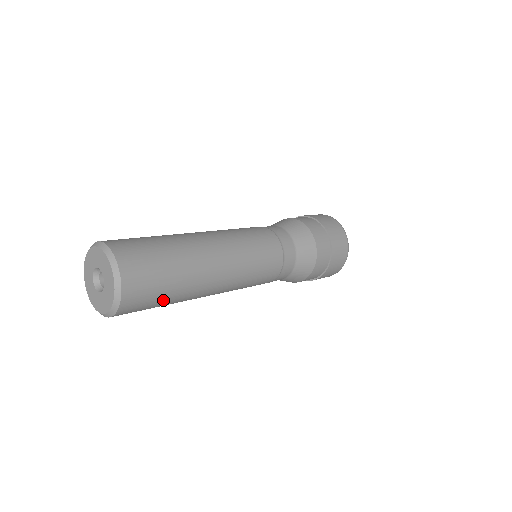
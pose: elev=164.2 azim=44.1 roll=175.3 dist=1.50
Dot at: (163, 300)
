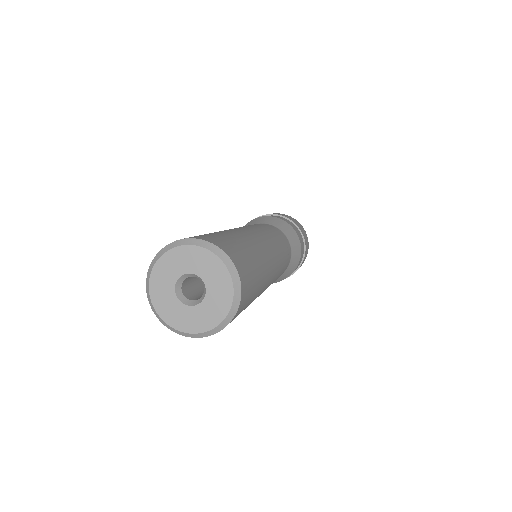
Dot at: occluded
